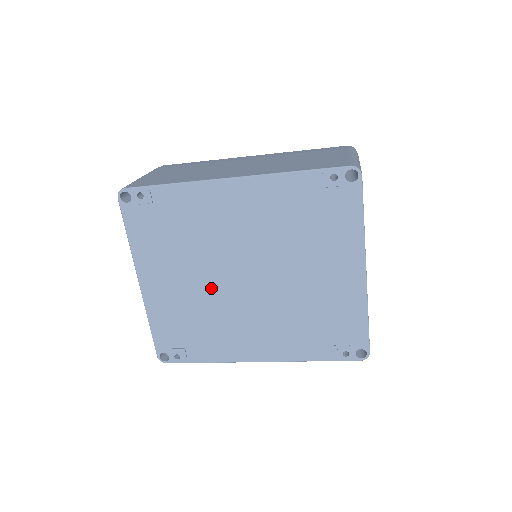
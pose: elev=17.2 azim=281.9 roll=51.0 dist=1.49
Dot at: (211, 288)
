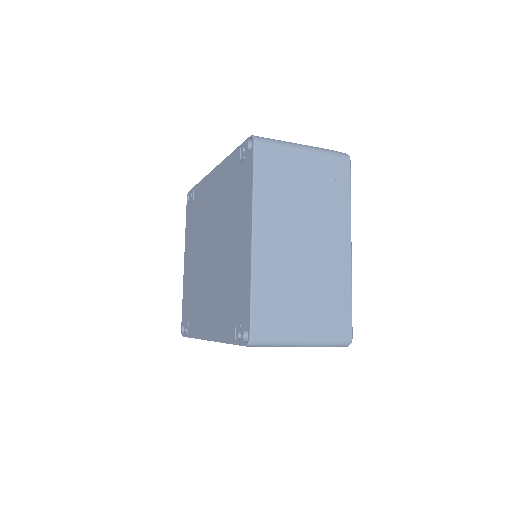
Dot at: (201, 264)
